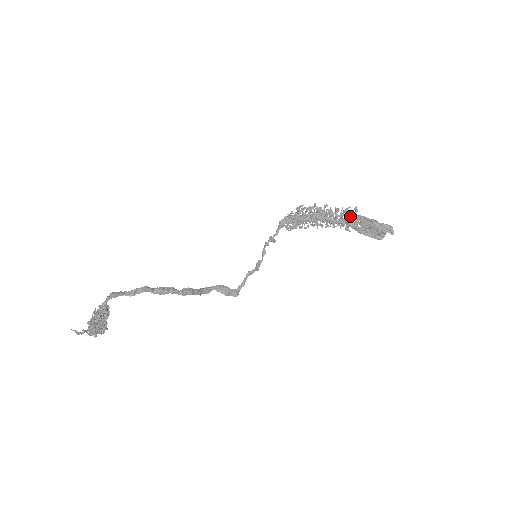
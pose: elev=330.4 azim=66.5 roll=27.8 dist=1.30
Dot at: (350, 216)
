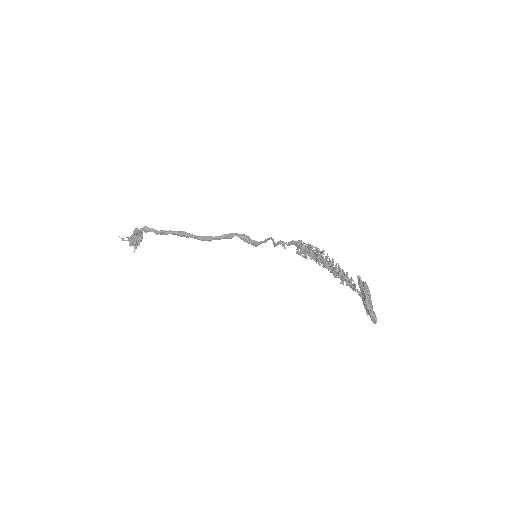
Dot at: (349, 284)
